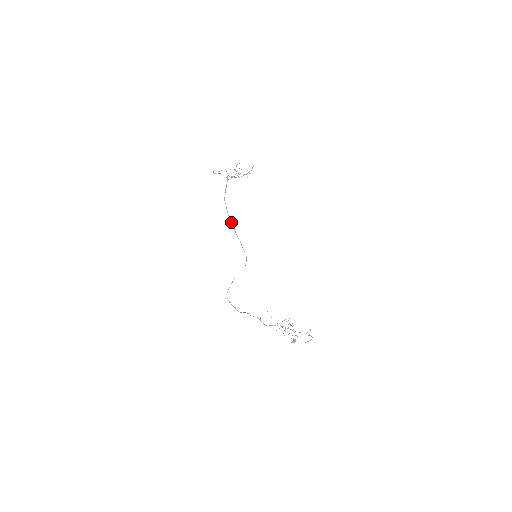
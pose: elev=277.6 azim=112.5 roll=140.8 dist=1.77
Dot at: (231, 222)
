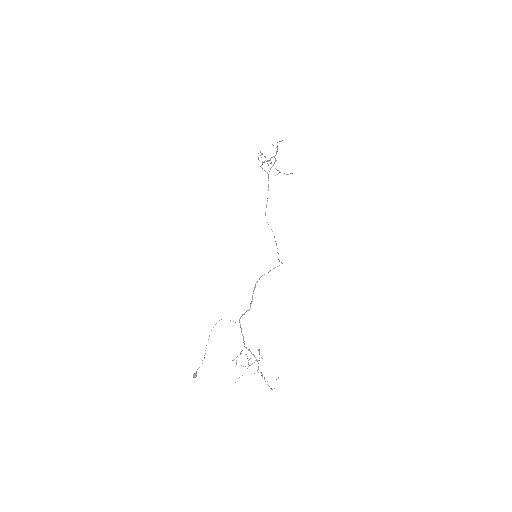
Dot at: occluded
